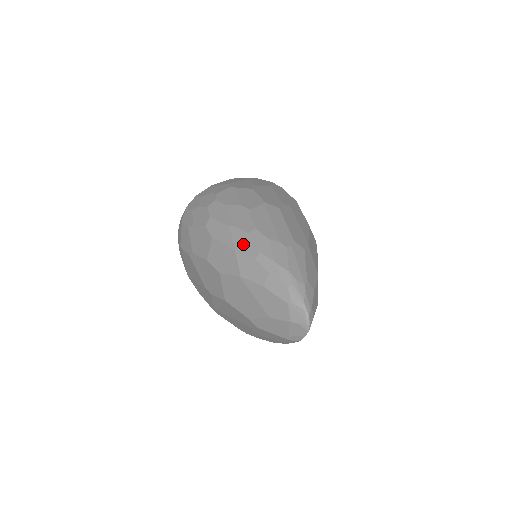
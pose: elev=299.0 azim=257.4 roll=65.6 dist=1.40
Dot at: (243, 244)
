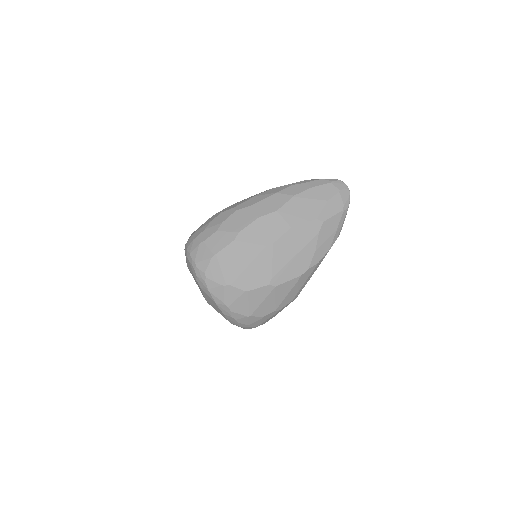
Dot at: (276, 190)
